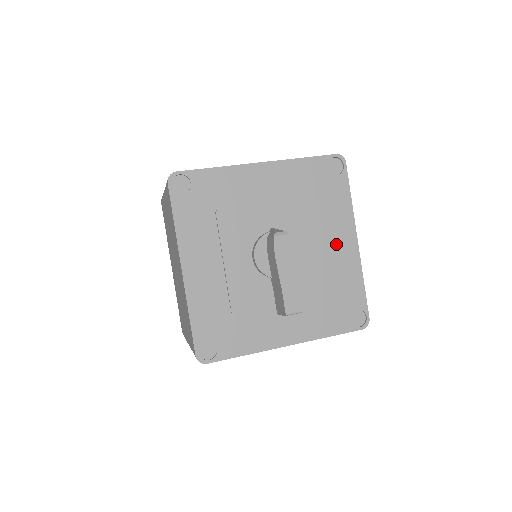
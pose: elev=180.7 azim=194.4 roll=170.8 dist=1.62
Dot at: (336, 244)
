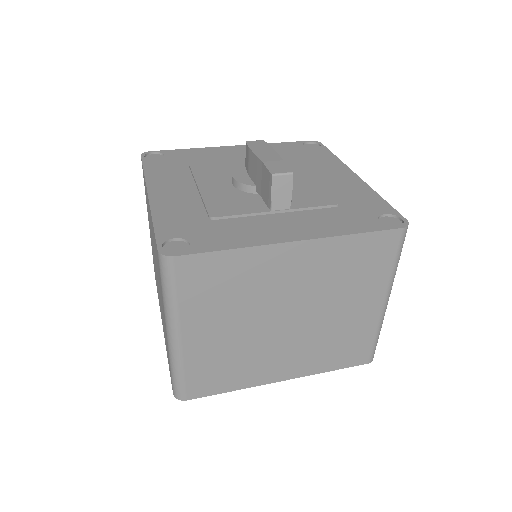
Dot at: (332, 178)
